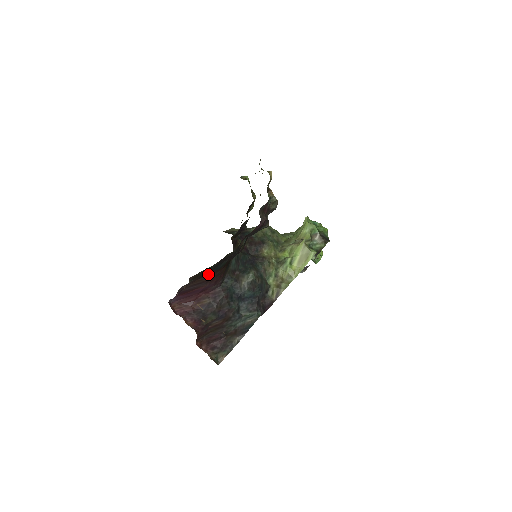
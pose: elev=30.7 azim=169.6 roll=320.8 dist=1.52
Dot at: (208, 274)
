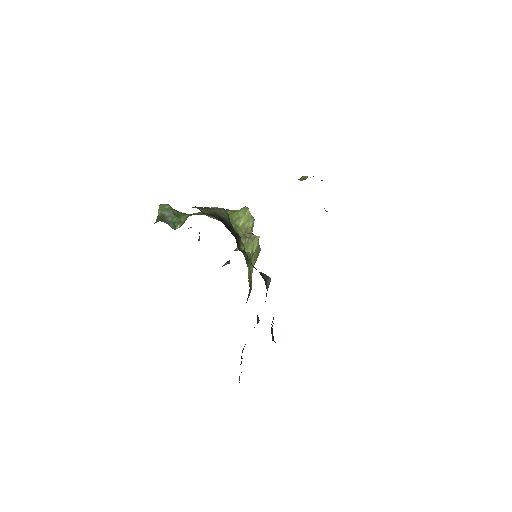
Dot at: occluded
